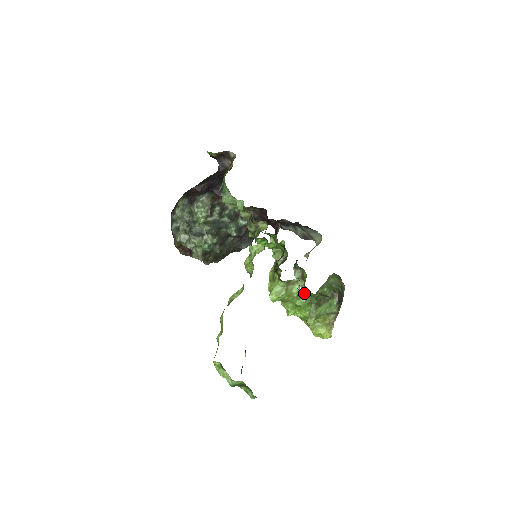
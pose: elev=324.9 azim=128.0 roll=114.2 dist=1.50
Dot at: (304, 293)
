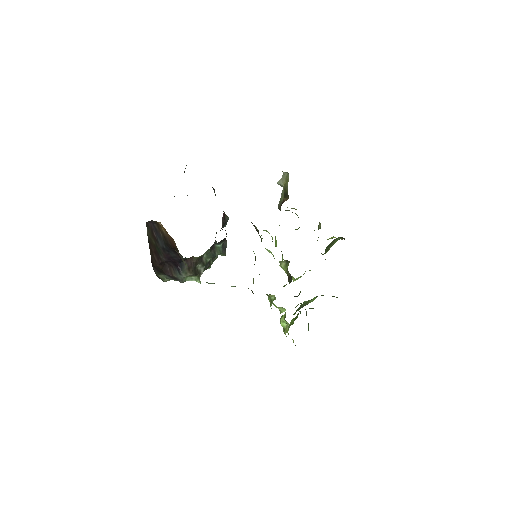
Dot at: occluded
